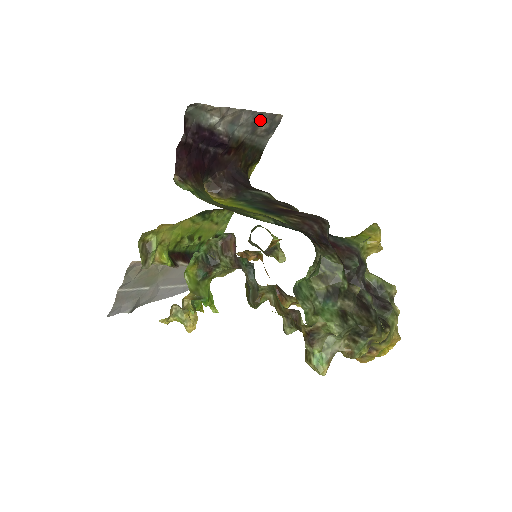
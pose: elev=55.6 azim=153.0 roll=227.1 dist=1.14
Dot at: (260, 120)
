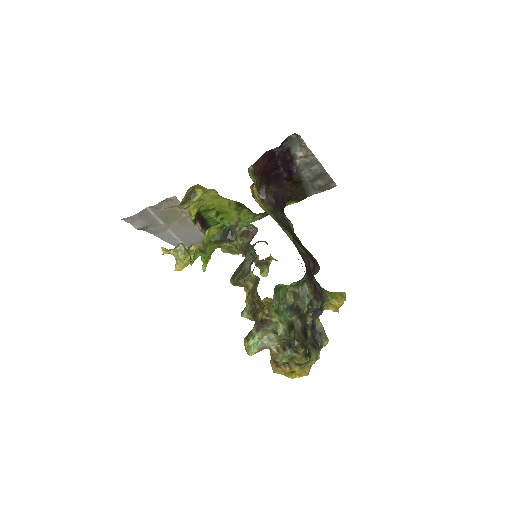
Dot at: (322, 177)
